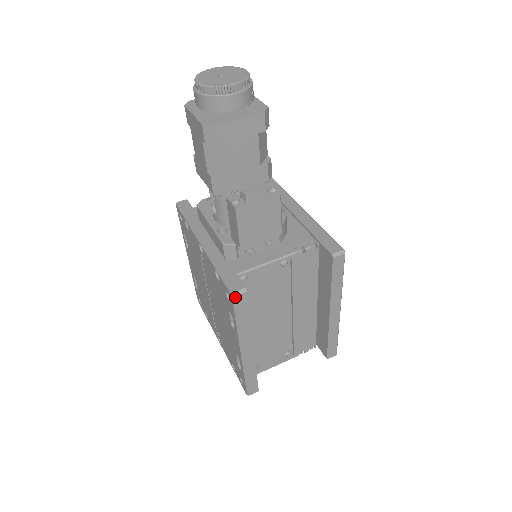
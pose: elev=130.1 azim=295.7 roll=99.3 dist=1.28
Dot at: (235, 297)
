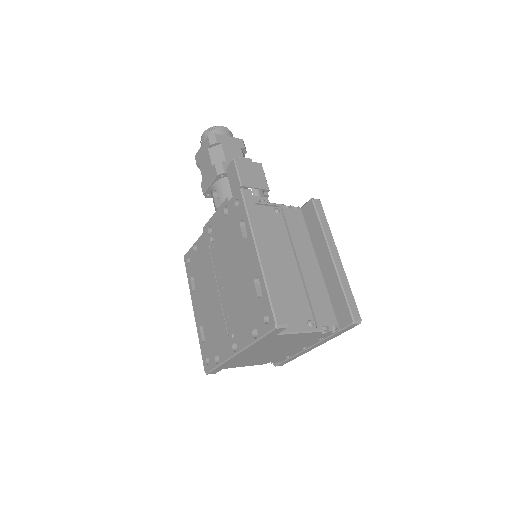
Dot at: (243, 189)
